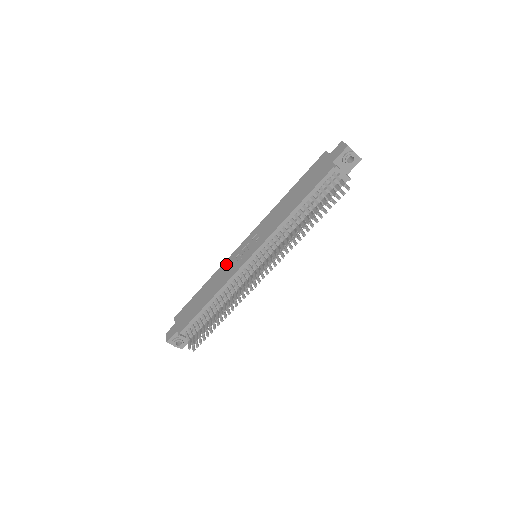
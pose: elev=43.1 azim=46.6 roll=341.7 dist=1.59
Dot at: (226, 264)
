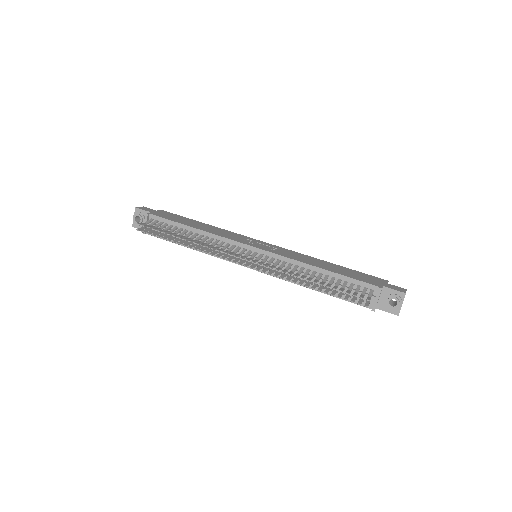
Dot at: (236, 234)
